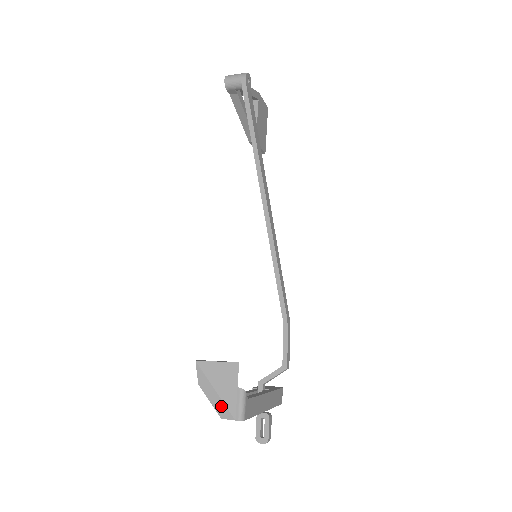
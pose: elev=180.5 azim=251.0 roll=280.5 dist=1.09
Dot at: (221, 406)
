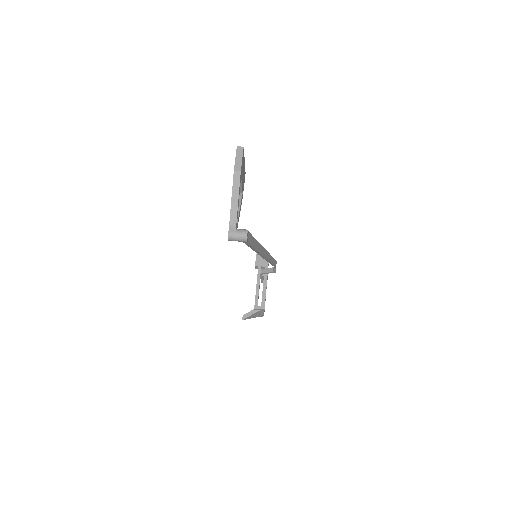
Dot at: (254, 317)
